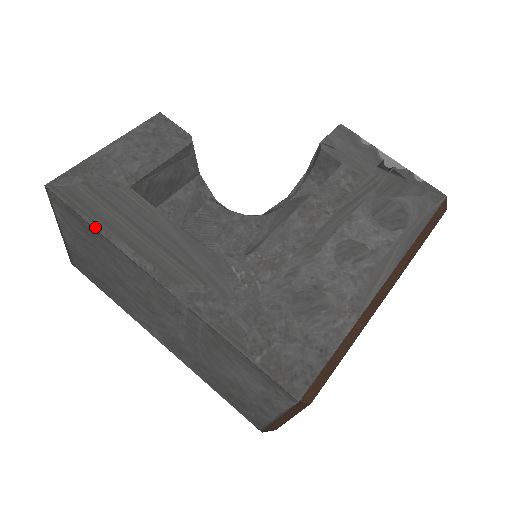
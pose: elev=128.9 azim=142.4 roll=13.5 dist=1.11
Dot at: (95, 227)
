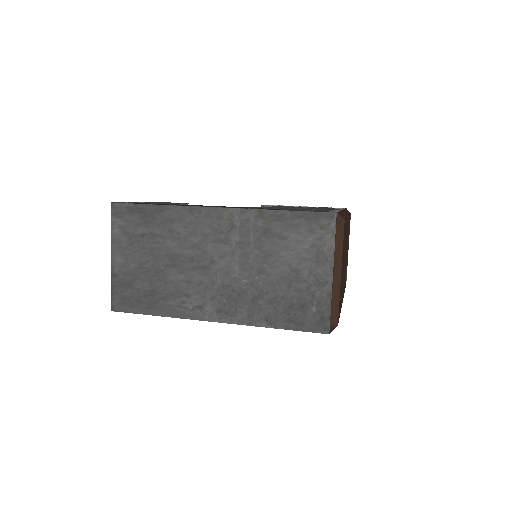
Dot at: (156, 204)
